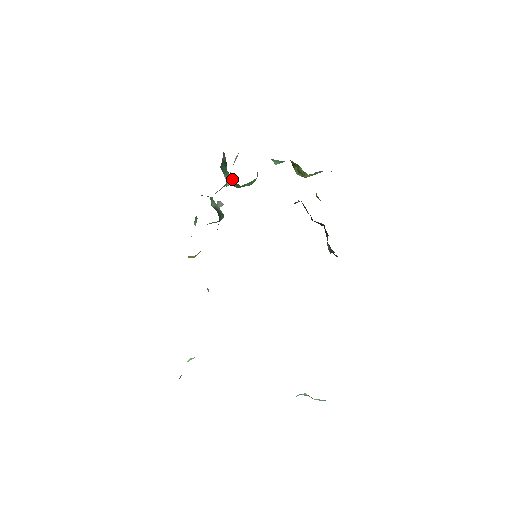
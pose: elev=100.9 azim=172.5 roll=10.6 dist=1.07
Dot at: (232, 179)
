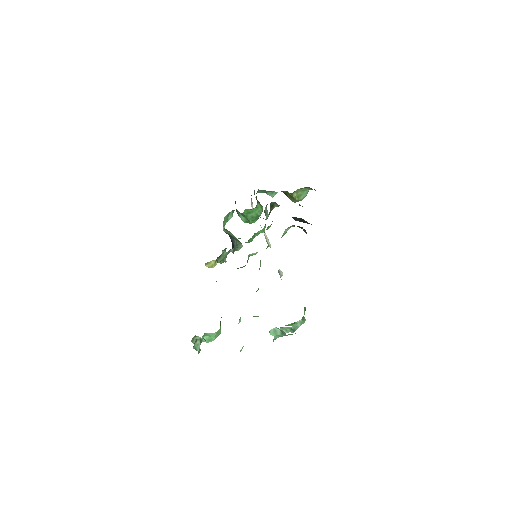
Dot at: (243, 216)
